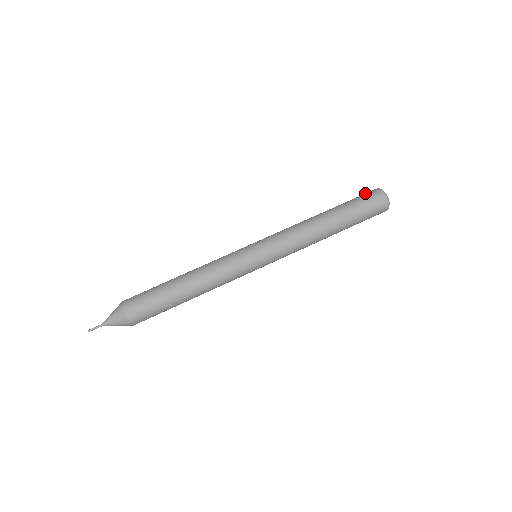
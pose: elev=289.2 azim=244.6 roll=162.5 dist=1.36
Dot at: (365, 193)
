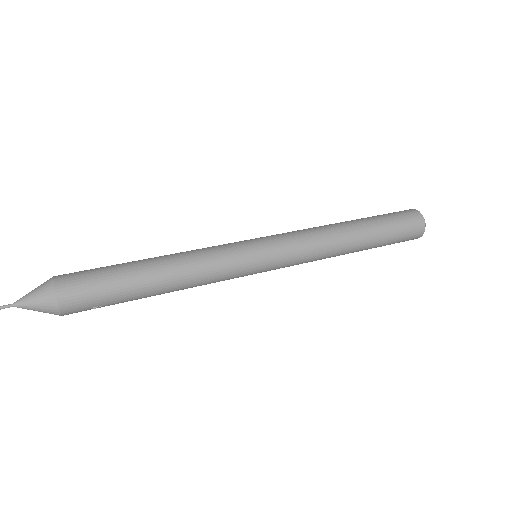
Dot at: occluded
